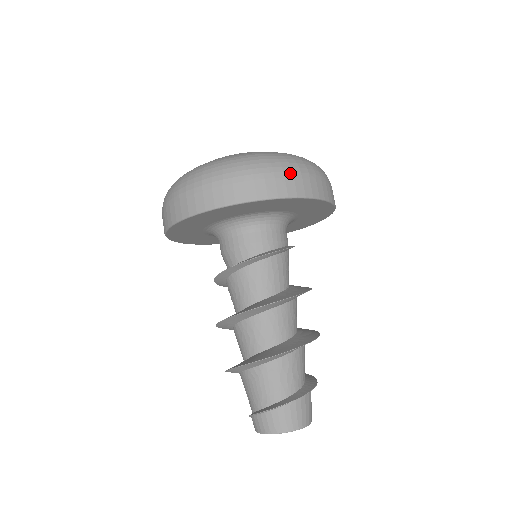
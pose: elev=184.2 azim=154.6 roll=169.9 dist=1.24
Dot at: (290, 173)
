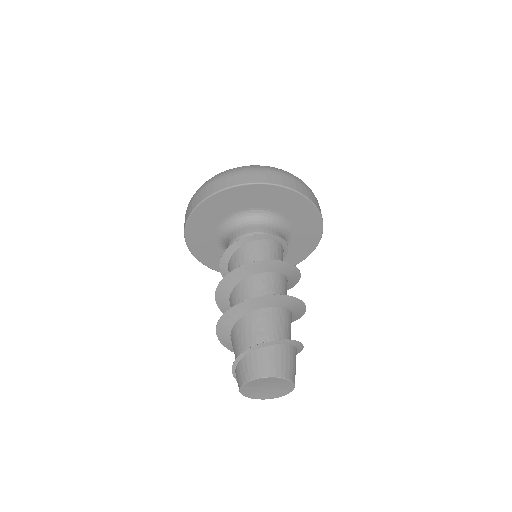
Dot at: (232, 174)
